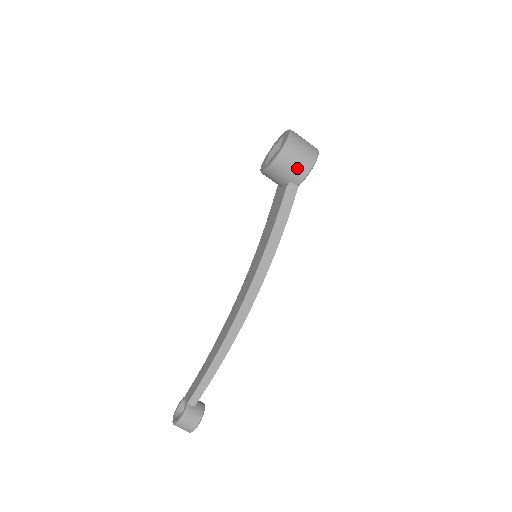
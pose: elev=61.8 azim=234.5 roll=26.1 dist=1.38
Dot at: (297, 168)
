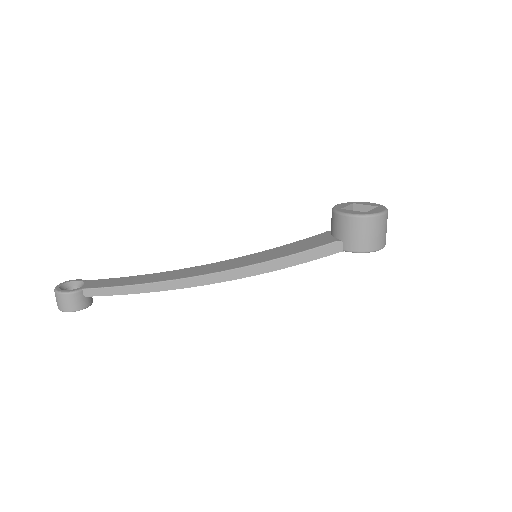
Dot at: (359, 239)
